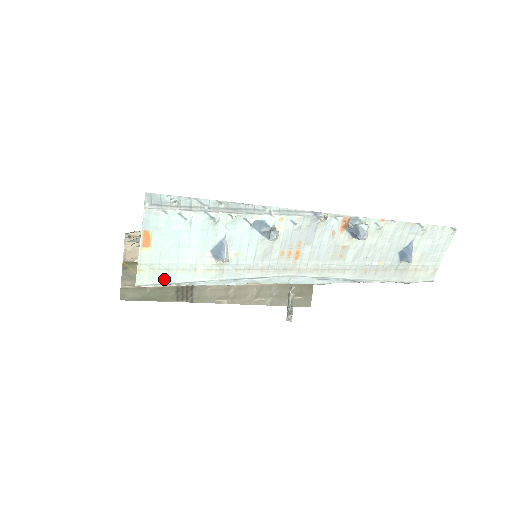
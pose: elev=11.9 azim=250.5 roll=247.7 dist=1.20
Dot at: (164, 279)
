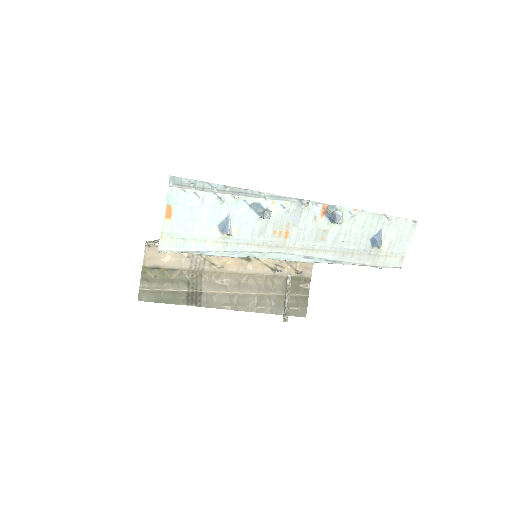
Dot at: (180, 247)
